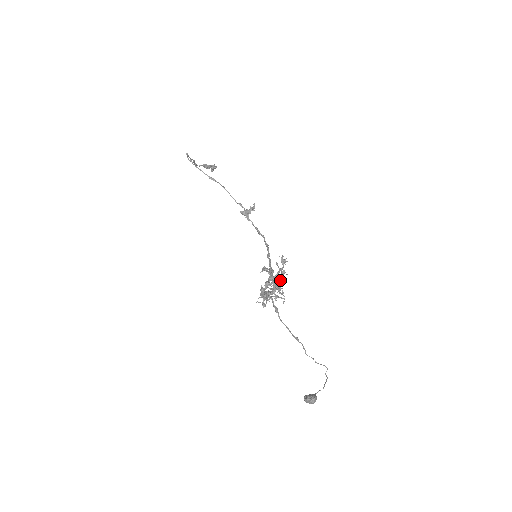
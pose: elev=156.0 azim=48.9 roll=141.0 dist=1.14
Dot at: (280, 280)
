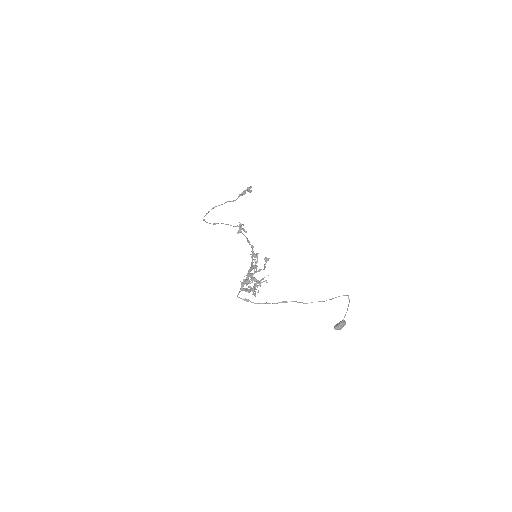
Dot at: occluded
